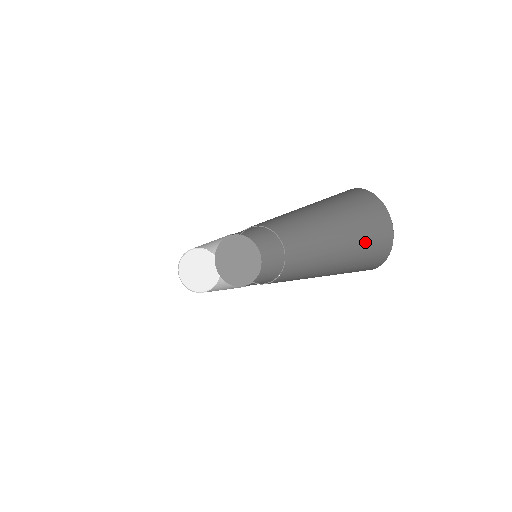
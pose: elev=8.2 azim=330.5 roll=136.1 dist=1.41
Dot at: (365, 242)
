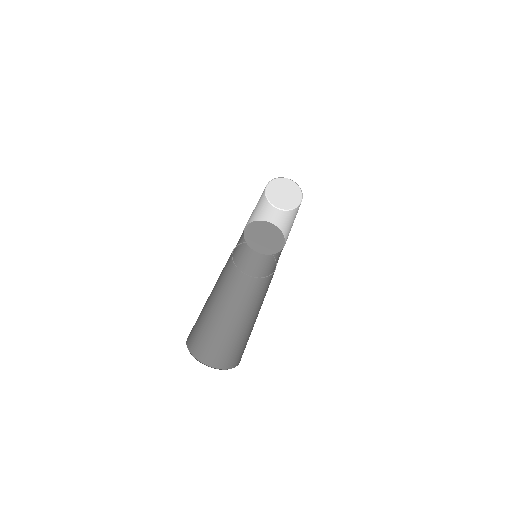
Dot at: (242, 346)
